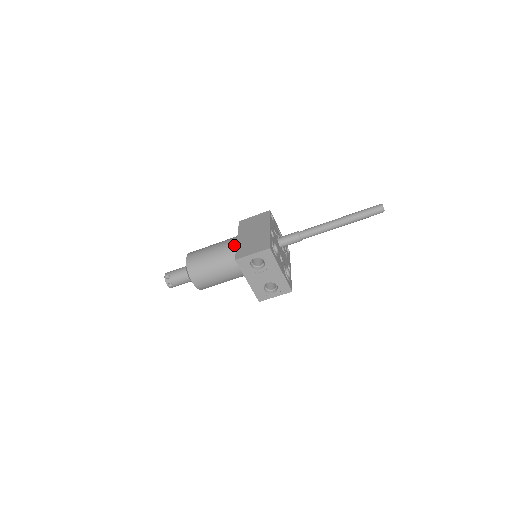
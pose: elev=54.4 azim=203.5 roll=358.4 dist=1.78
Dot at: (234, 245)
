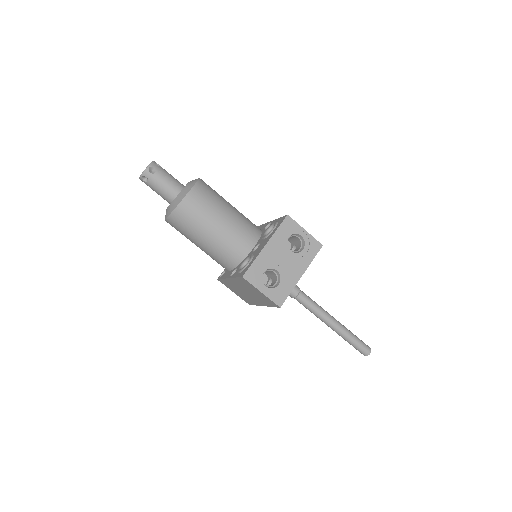
Dot at: occluded
